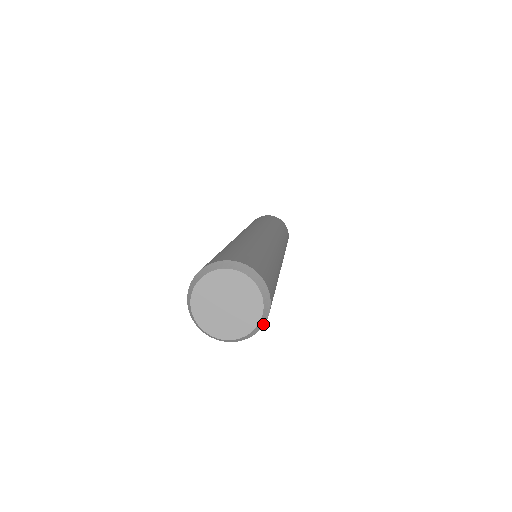
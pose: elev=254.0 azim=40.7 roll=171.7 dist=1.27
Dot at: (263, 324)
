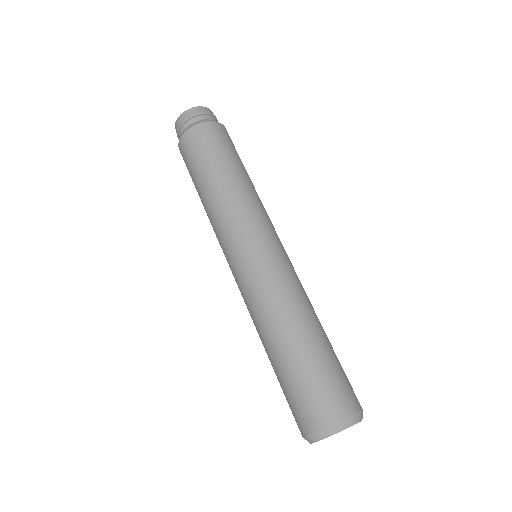
Dot at: occluded
